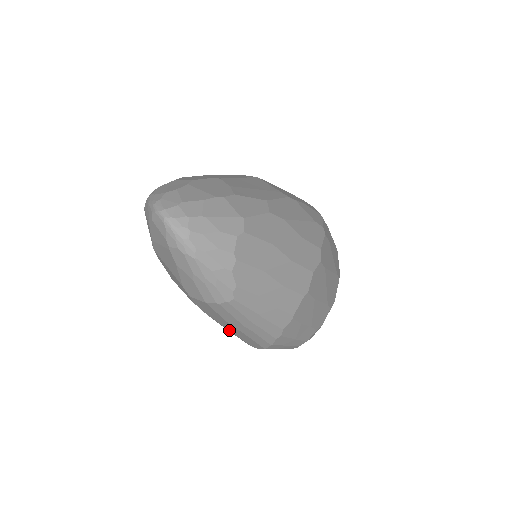
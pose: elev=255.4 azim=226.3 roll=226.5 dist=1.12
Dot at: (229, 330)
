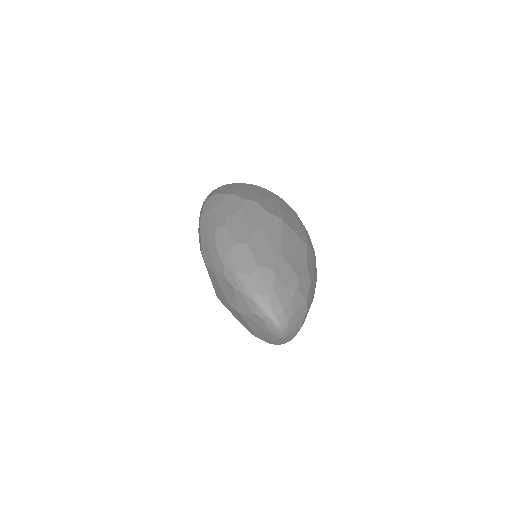
Dot at: occluded
